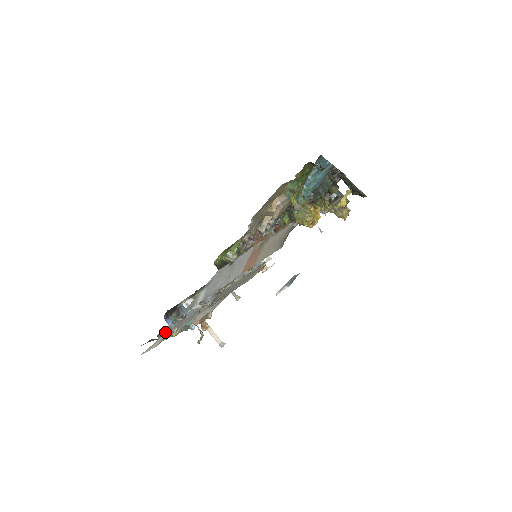
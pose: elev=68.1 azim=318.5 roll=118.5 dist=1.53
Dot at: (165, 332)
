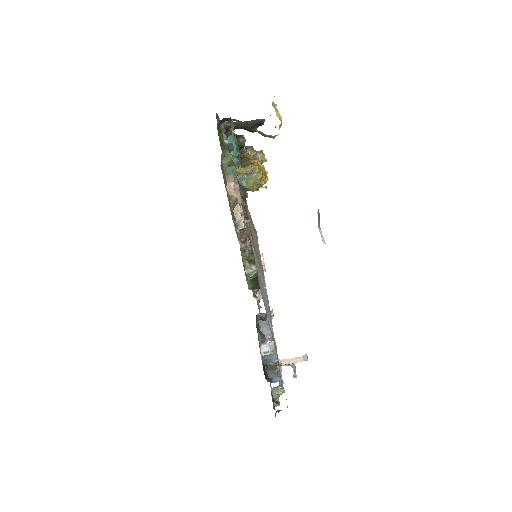
Dot at: (284, 391)
